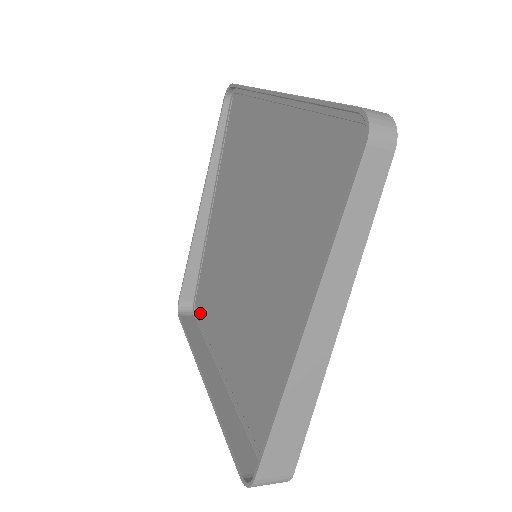
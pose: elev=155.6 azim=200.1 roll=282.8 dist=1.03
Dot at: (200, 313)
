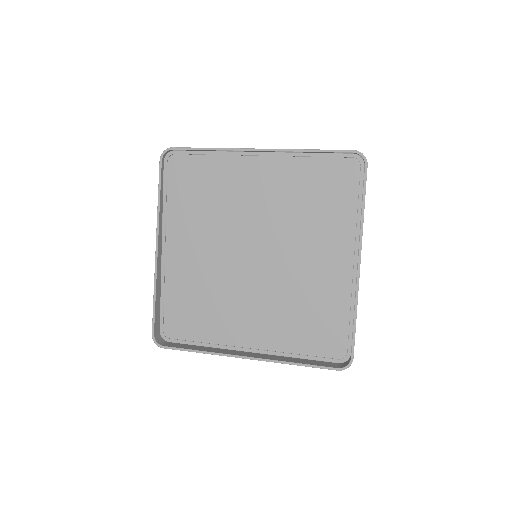
Dot at: (180, 334)
